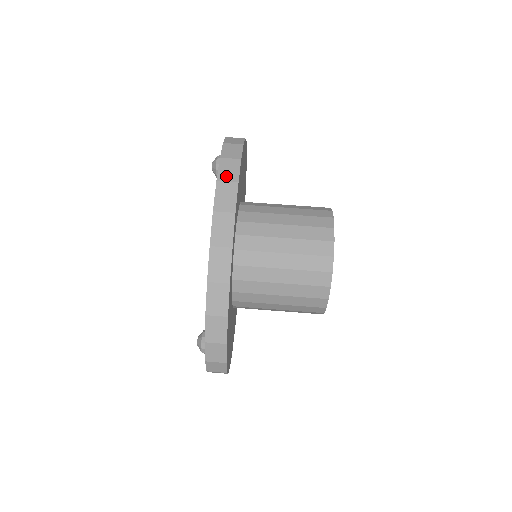
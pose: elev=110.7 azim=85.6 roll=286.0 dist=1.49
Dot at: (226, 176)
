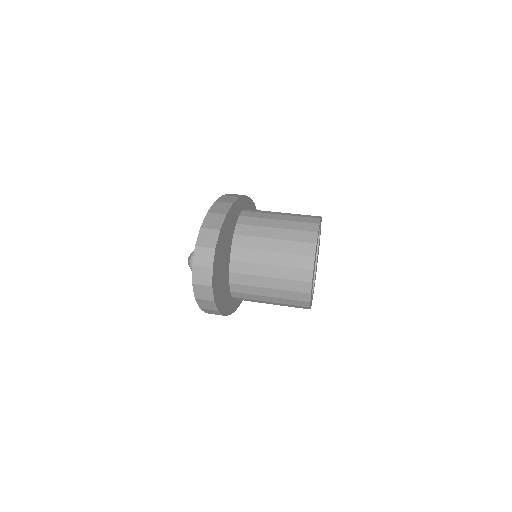
Dot at: occluded
